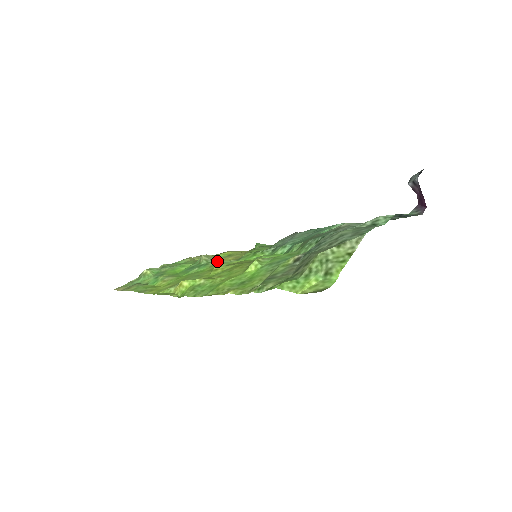
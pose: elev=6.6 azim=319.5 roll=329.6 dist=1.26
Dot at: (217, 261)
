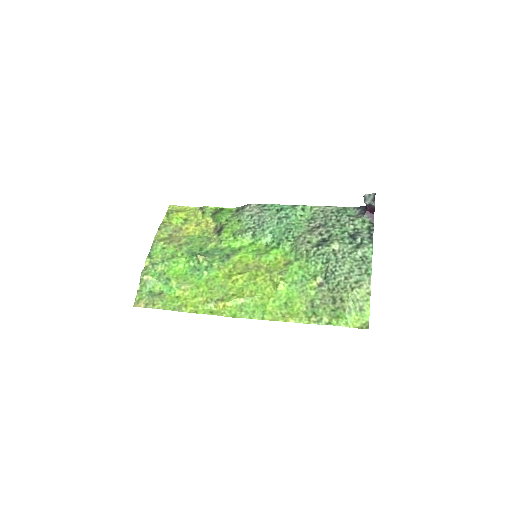
Dot at: (188, 237)
